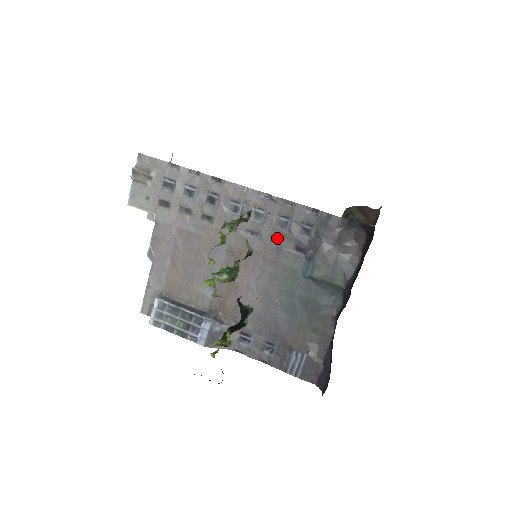
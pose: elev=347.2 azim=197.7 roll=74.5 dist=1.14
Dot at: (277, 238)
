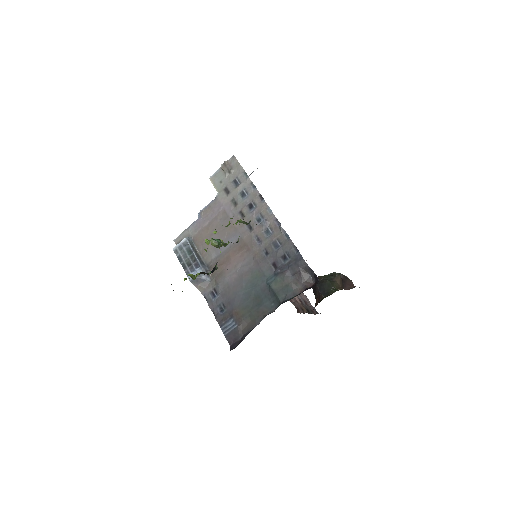
Dot at: (268, 251)
